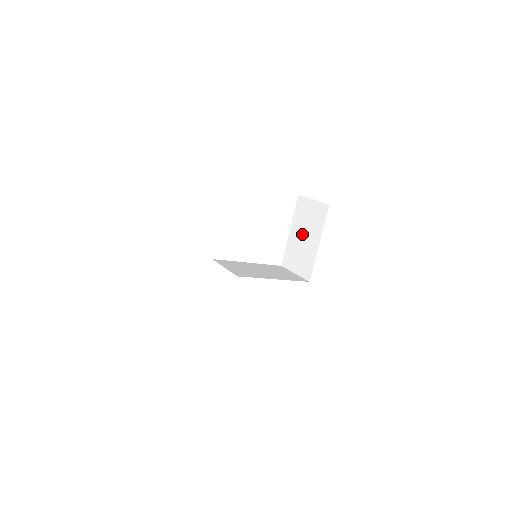
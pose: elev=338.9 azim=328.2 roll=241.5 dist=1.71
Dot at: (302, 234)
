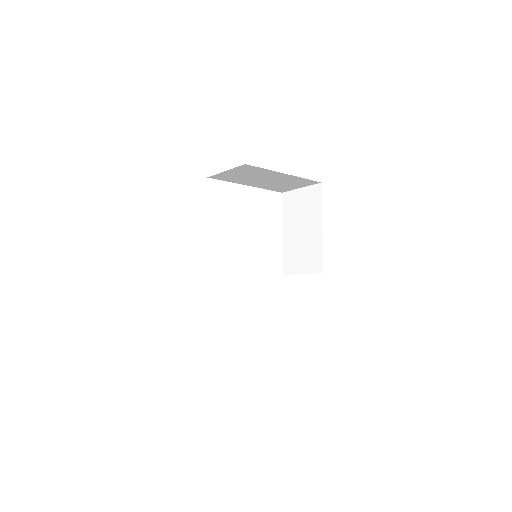
Dot at: (298, 228)
